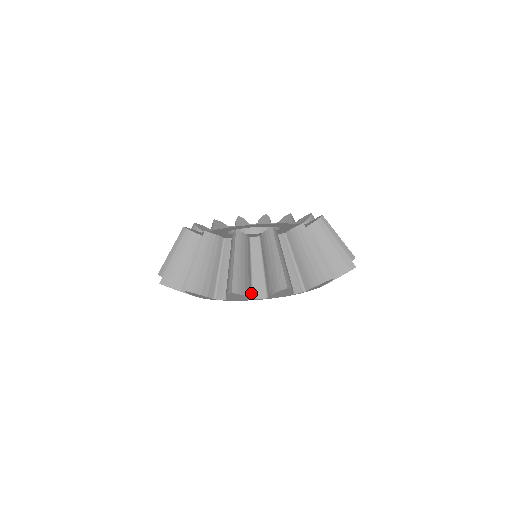
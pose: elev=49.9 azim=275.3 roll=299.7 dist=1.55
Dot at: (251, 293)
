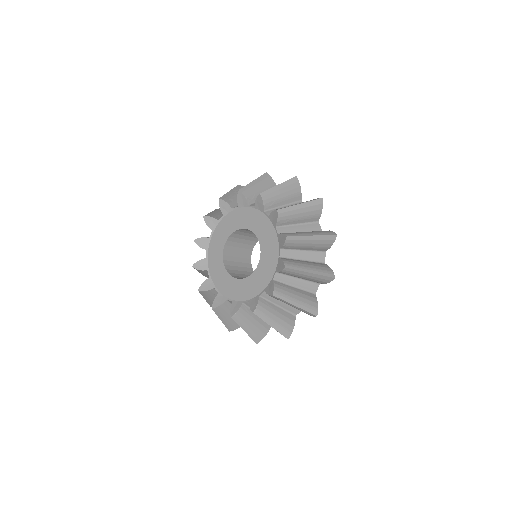
Dot at: occluded
